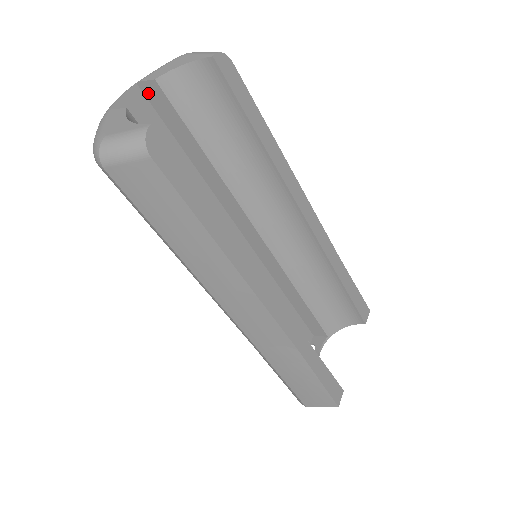
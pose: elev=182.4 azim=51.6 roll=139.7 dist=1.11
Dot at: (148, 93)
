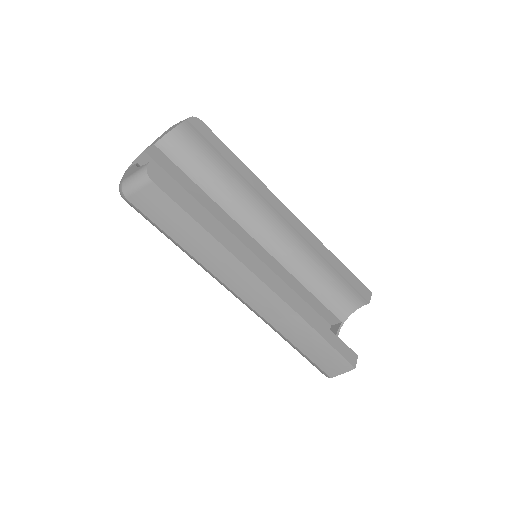
Dot at: (153, 155)
